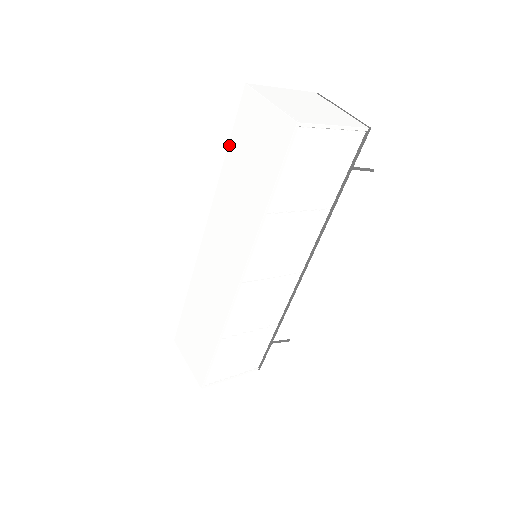
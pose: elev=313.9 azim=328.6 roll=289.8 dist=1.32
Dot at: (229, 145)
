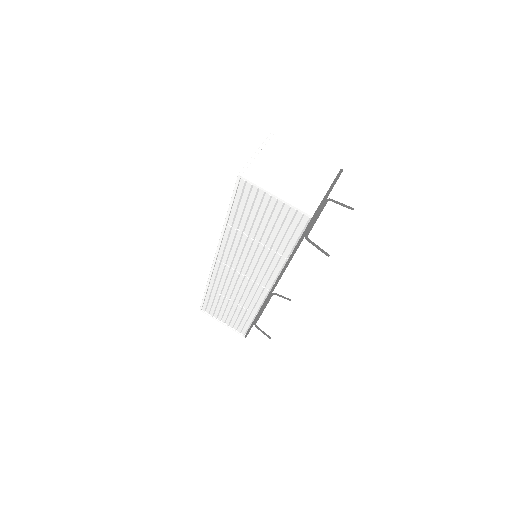
Dot at: occluded
